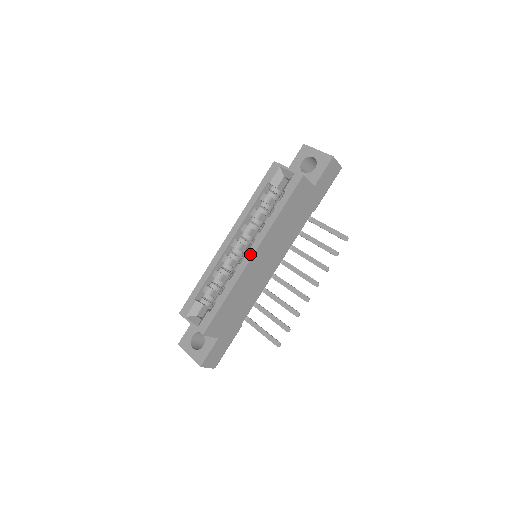
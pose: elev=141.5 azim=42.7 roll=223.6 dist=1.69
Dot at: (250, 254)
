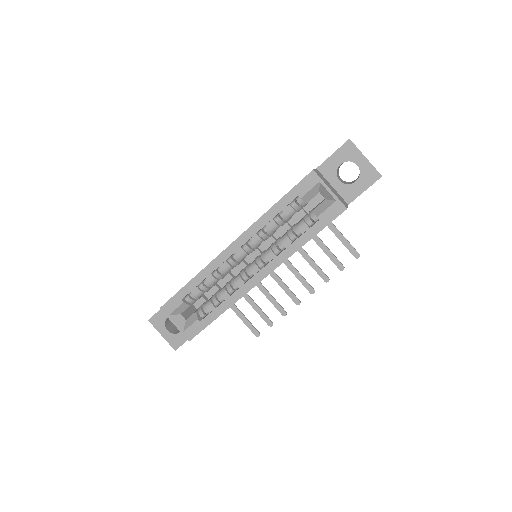
Dot at: (259, 277)
